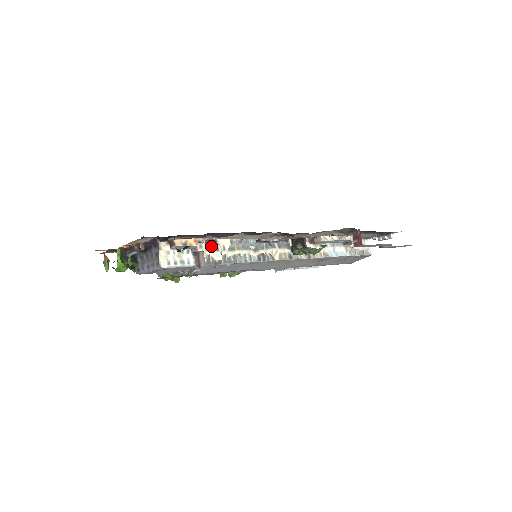
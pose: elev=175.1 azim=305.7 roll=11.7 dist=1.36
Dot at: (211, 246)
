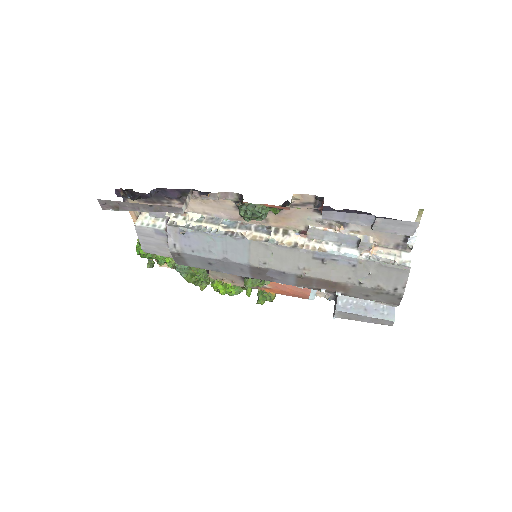
Dot at: (180, 216)
